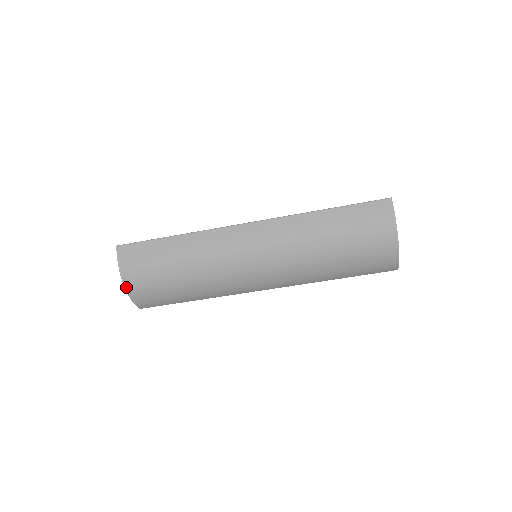
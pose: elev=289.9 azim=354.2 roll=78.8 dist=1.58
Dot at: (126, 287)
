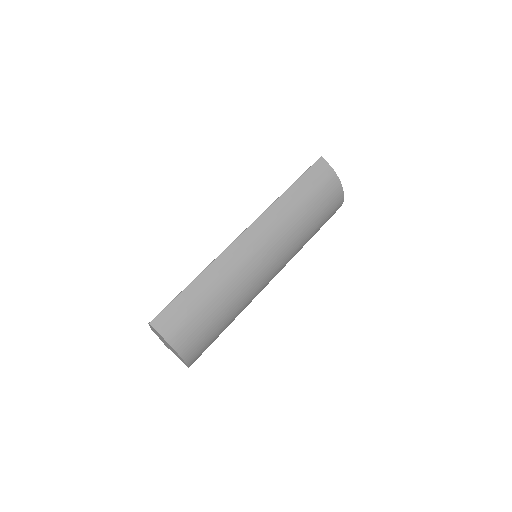
Dot at: (179, 353)
